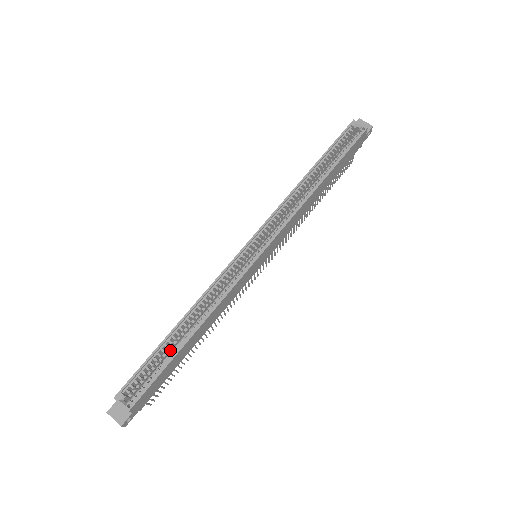
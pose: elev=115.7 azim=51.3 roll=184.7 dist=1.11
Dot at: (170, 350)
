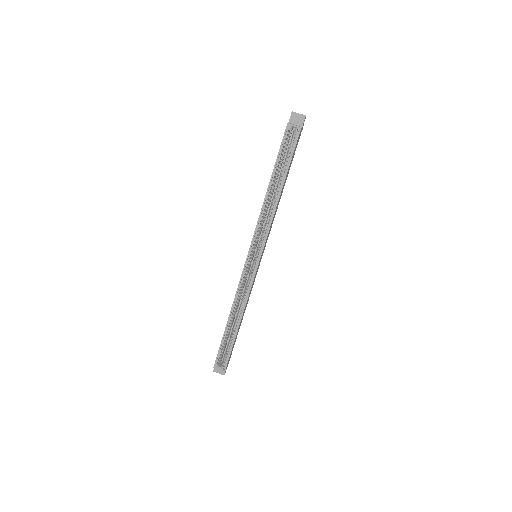
Dot at: (230, 331)
